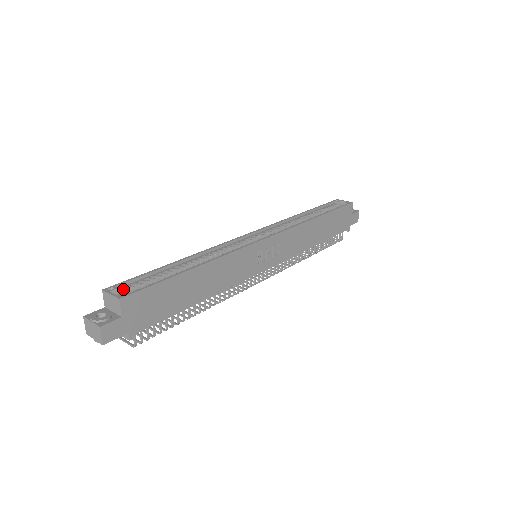
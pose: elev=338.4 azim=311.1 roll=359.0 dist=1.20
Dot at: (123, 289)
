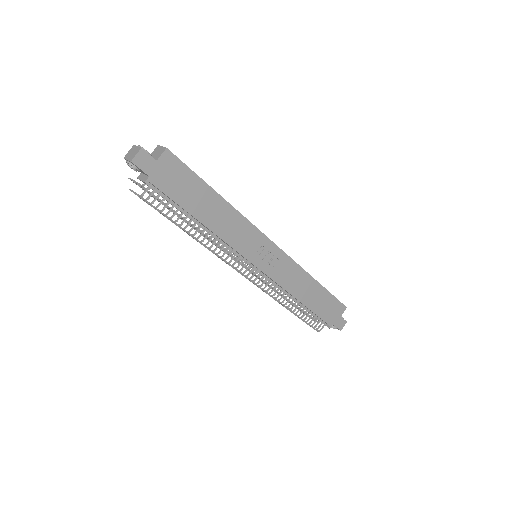
Dot at: occluded
